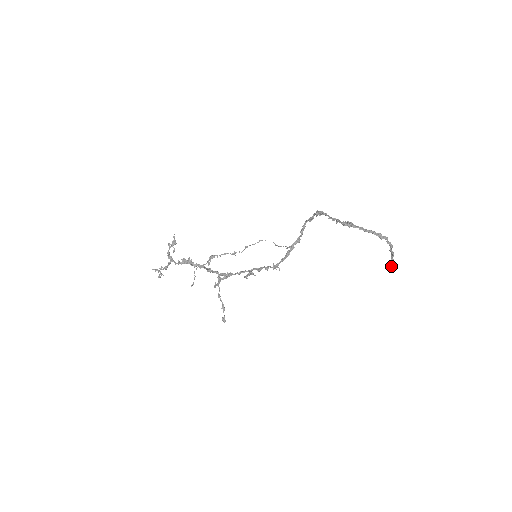
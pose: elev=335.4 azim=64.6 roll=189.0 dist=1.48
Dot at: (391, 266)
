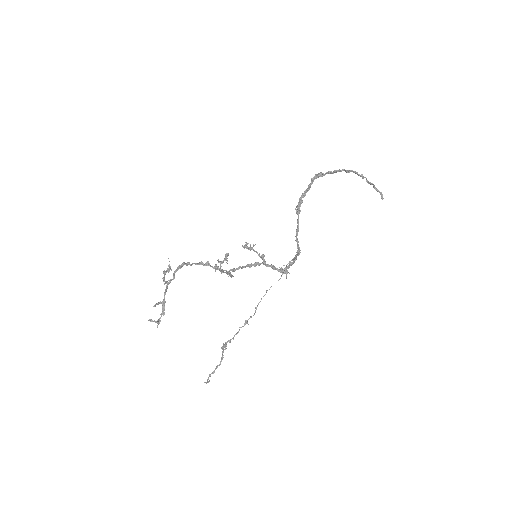
Dot at: (381, 195)
